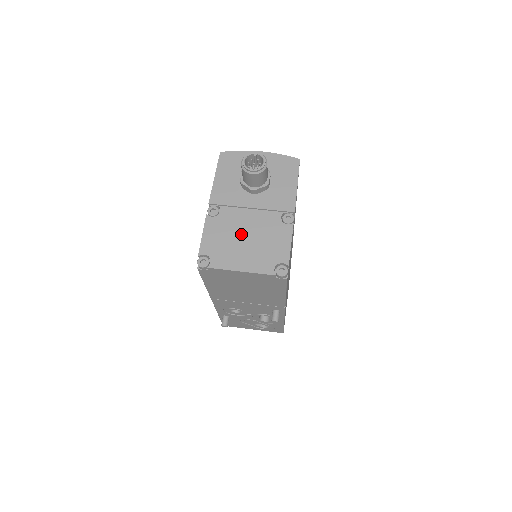
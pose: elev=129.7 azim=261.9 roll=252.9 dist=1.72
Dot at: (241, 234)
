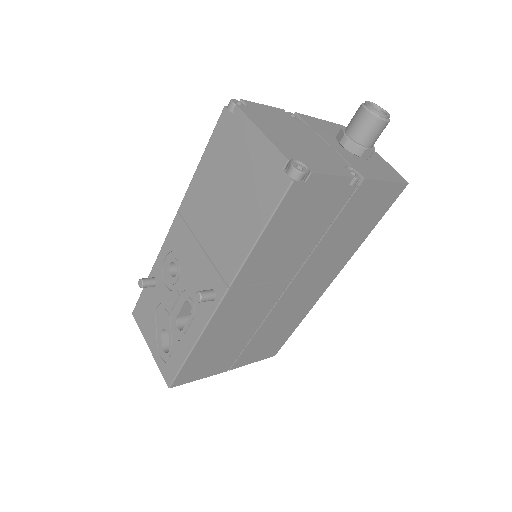
Dot at: (296, 133)
